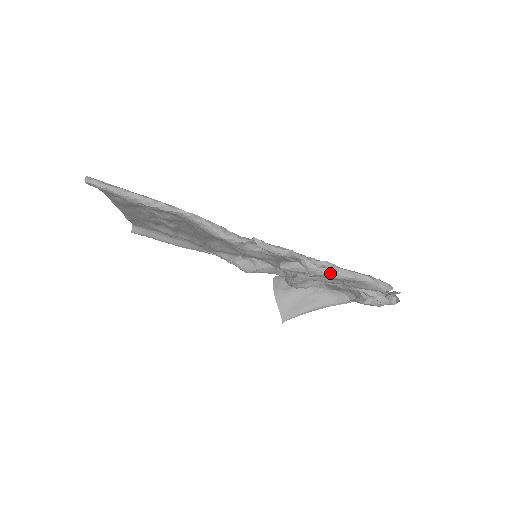
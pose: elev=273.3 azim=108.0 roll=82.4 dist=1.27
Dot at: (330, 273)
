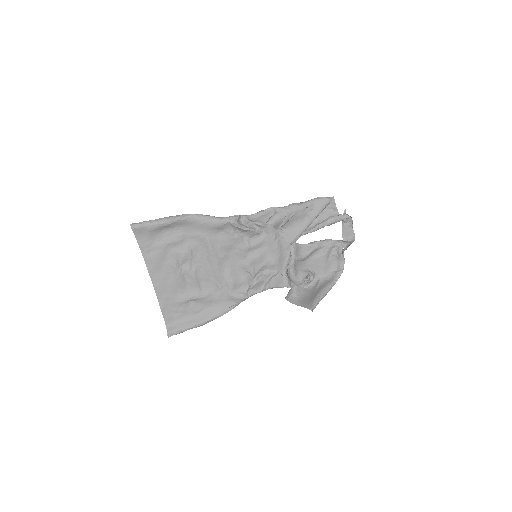
Dot at: (294, 205)
